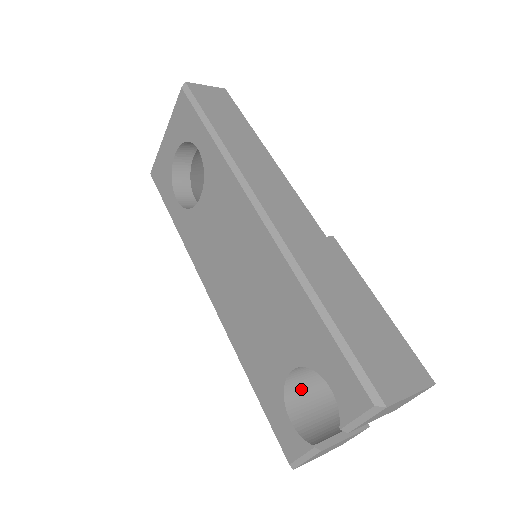
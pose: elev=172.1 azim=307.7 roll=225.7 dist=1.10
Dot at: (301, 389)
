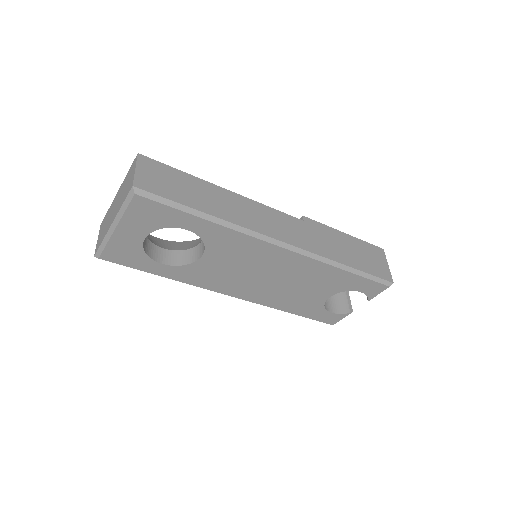
Dot at: occluded
